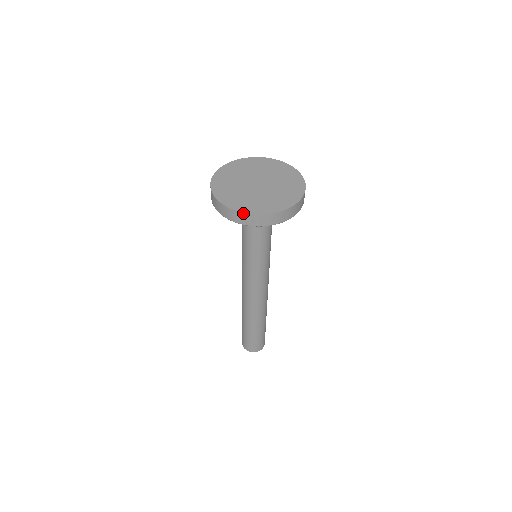
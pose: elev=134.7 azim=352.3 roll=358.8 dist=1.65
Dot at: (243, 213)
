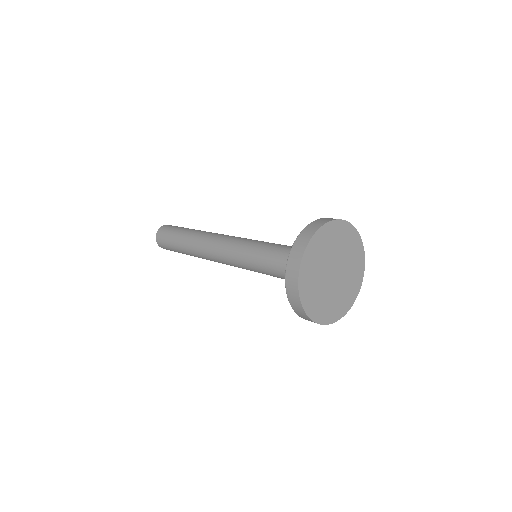
Dot at: (302, 308)
